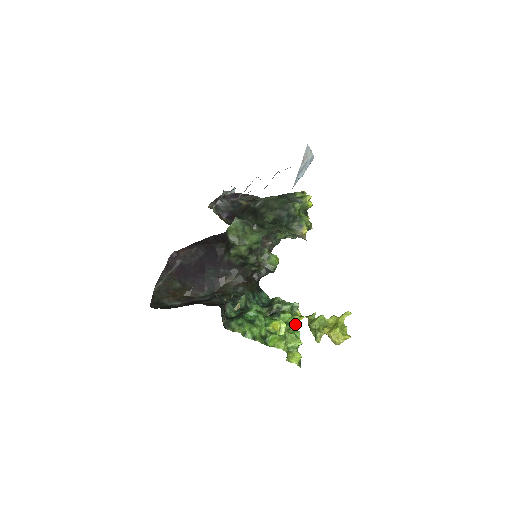
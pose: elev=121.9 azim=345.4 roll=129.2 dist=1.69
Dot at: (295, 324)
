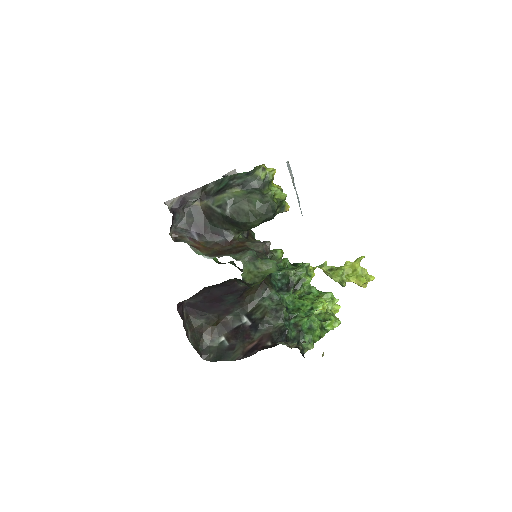
Dot at: (312, 277)
